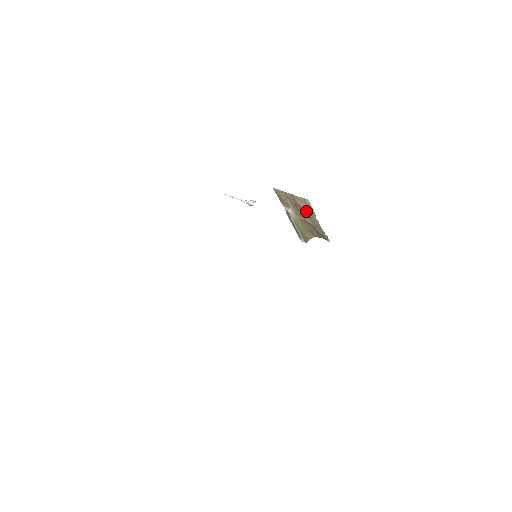
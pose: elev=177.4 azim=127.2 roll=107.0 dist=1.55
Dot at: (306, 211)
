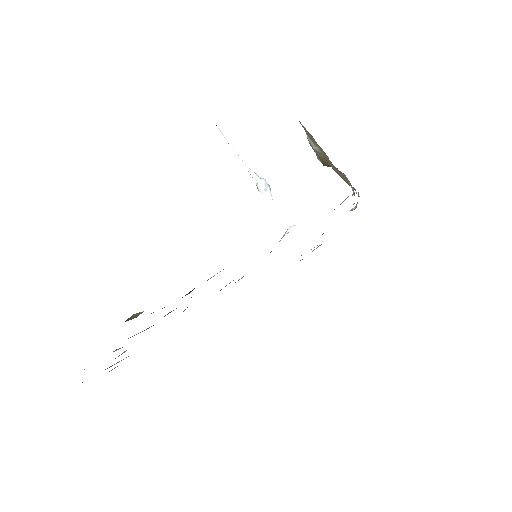
Dot at: (341, 176)
